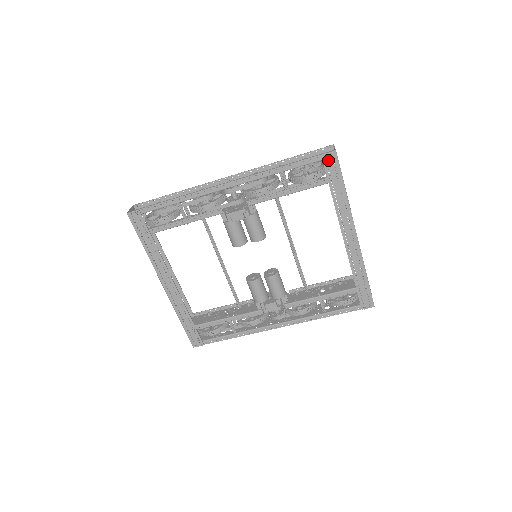
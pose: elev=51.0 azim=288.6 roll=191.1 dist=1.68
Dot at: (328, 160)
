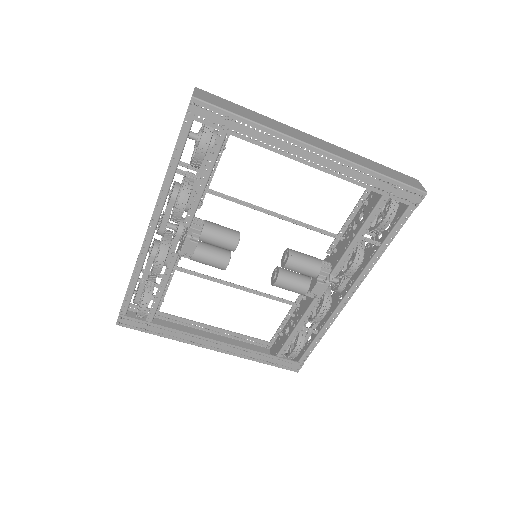
Dot at: (198, 114)
